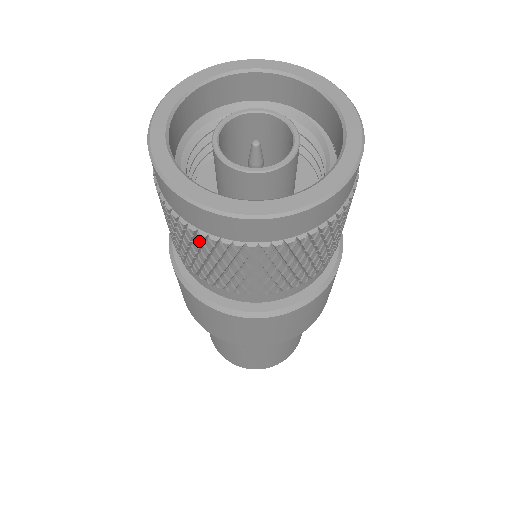
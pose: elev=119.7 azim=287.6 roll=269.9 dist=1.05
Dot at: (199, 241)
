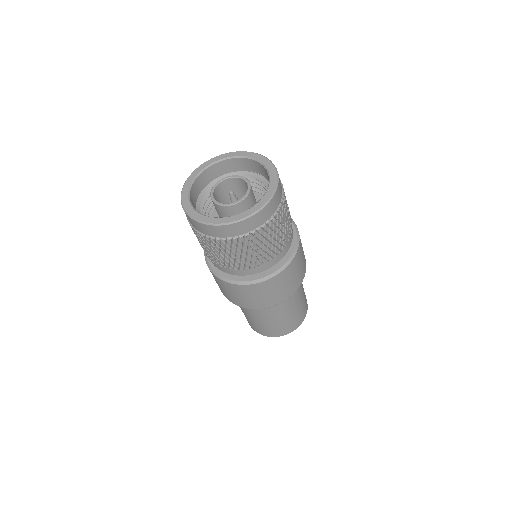
Dot at: (258, 236)
